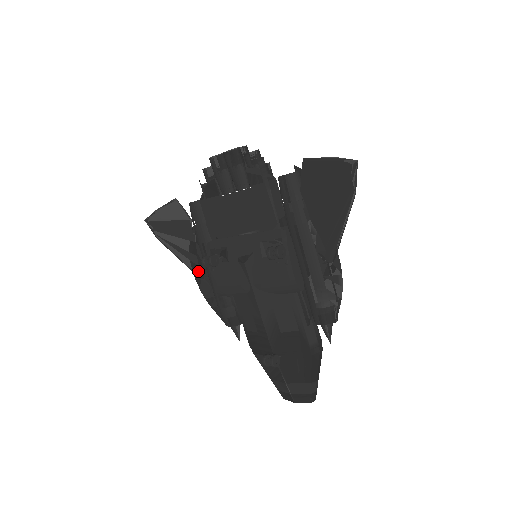
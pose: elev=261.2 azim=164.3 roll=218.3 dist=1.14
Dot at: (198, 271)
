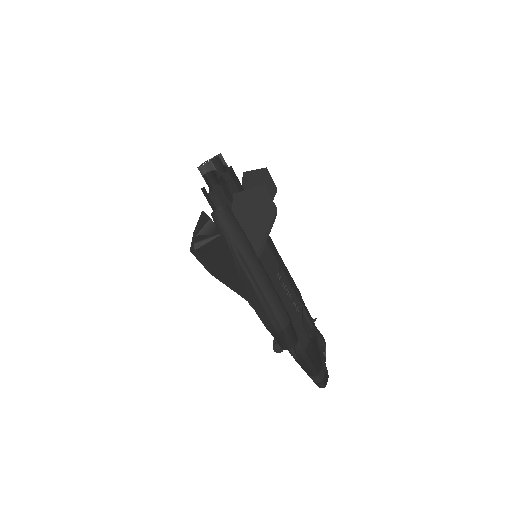
Dot at: occluded
